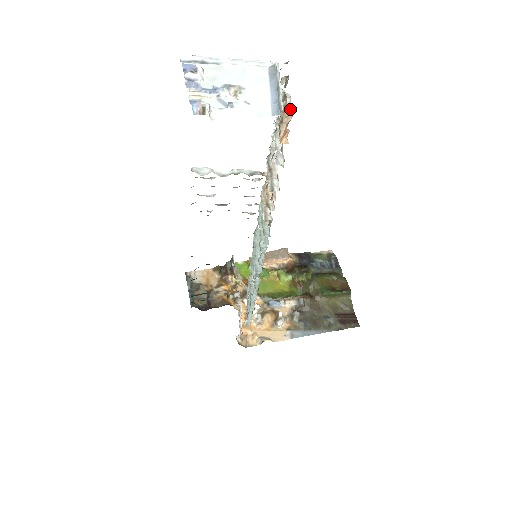
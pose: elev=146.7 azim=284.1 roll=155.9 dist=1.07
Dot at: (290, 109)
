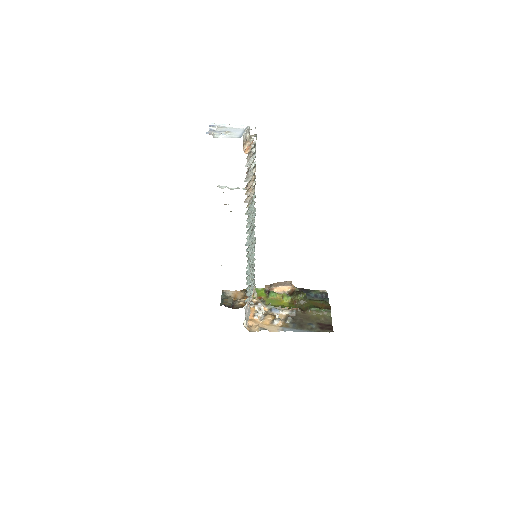
Dot at: (251, 141)
